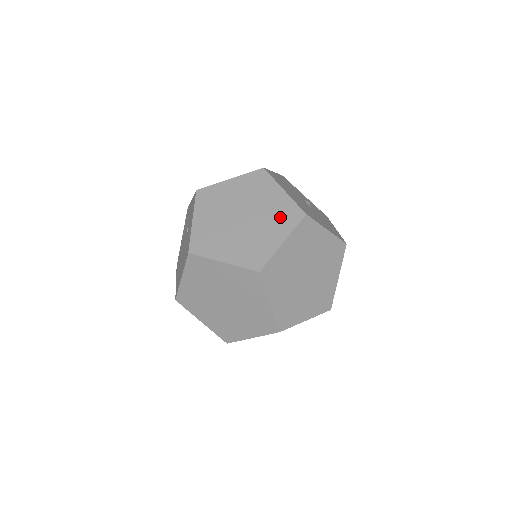
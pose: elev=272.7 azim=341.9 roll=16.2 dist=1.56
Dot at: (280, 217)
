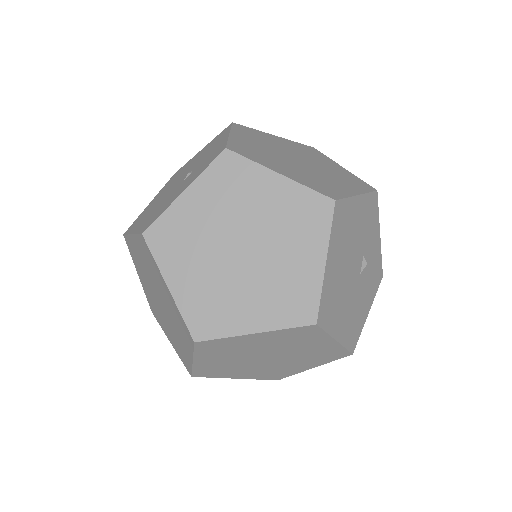
Dot at: (284, 296)
